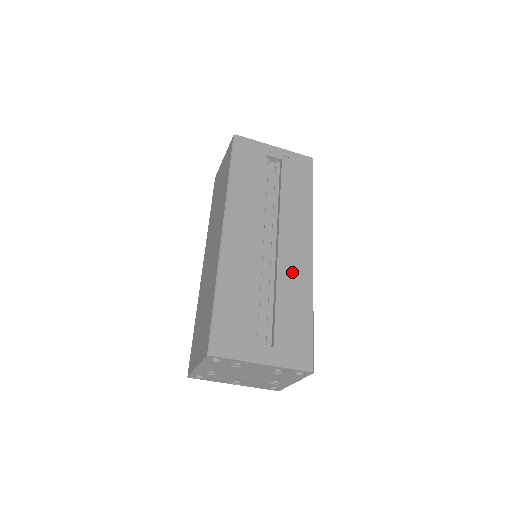
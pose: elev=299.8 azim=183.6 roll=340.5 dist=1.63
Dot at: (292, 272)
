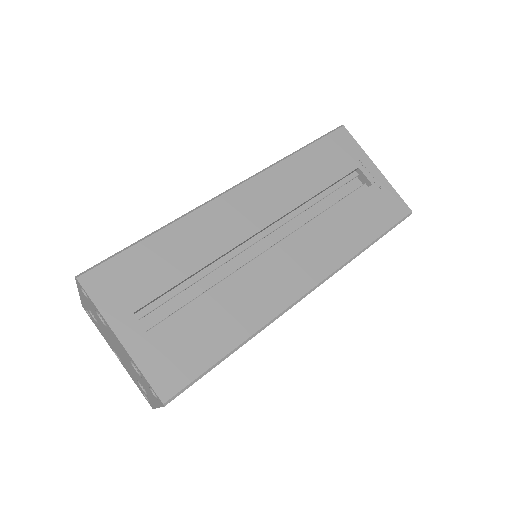
Dot at: (259, 289)
